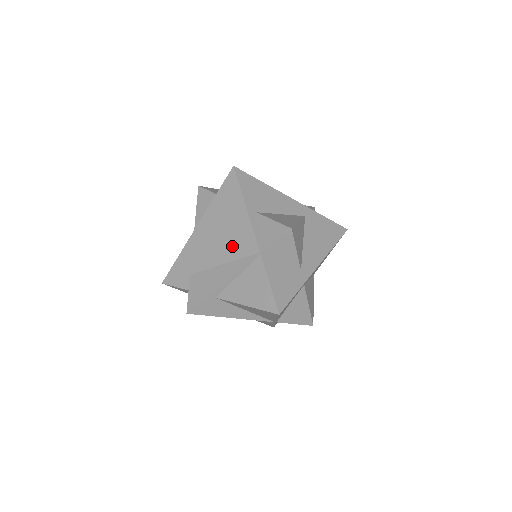
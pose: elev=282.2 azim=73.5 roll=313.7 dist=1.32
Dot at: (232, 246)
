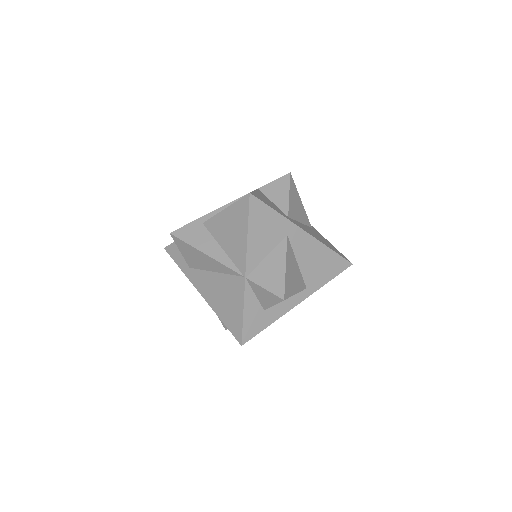
Dot at: occluded
